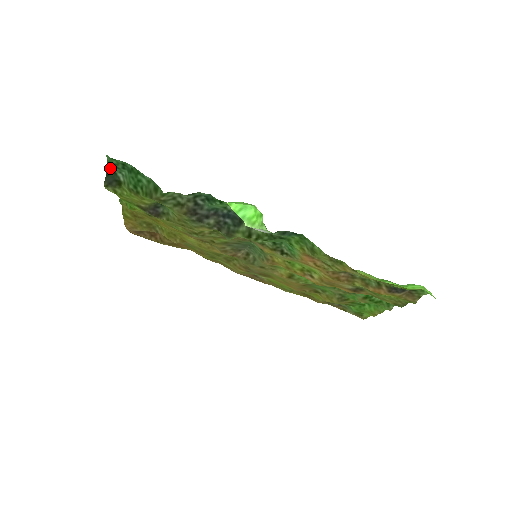
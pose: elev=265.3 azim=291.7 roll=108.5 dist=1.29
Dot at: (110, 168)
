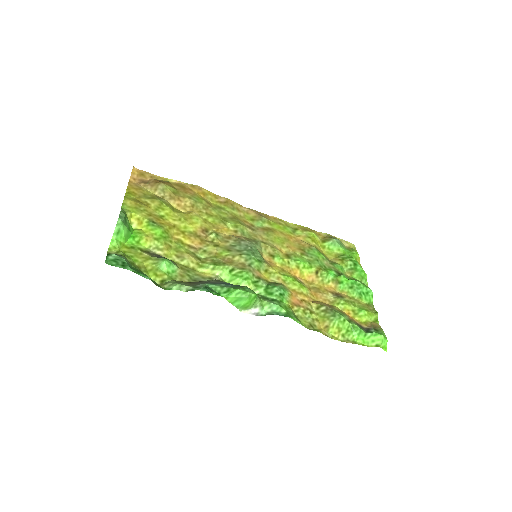
Dot at: (110, 254)
